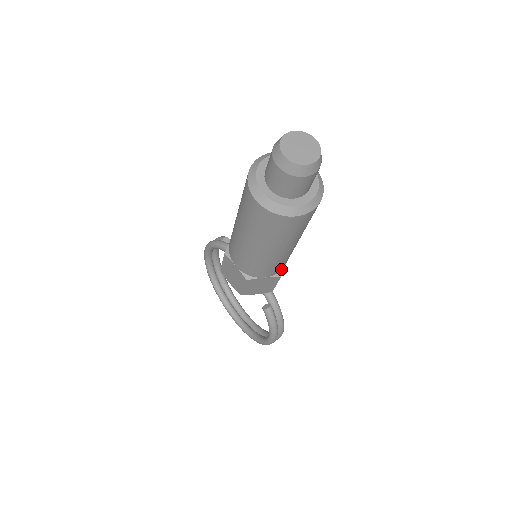
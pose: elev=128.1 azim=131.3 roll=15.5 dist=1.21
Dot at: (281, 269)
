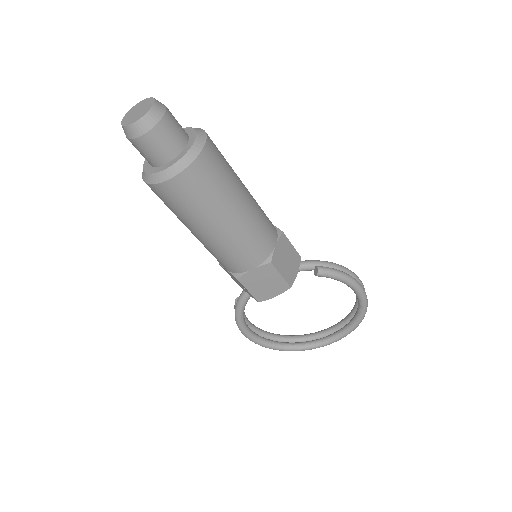
Dot at: (275, 229)
